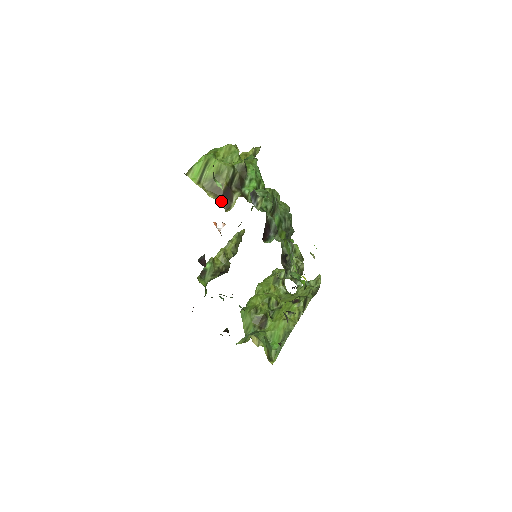
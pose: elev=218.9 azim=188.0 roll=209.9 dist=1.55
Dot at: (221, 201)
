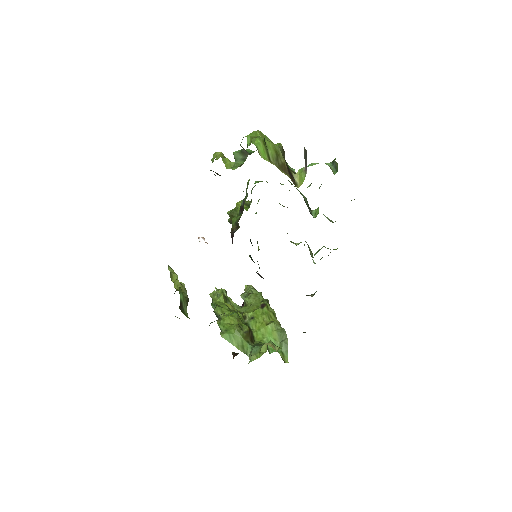
Dot at: (290, 178)
